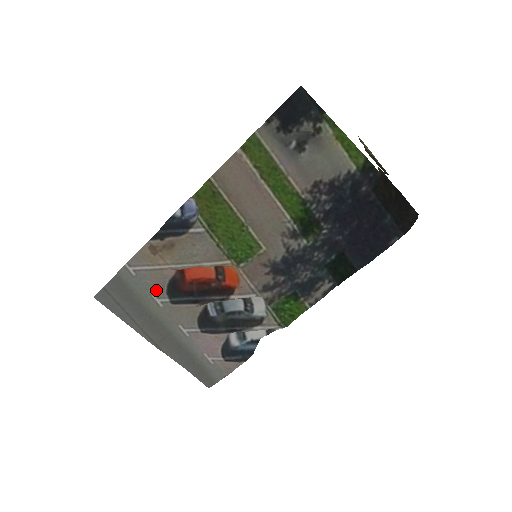
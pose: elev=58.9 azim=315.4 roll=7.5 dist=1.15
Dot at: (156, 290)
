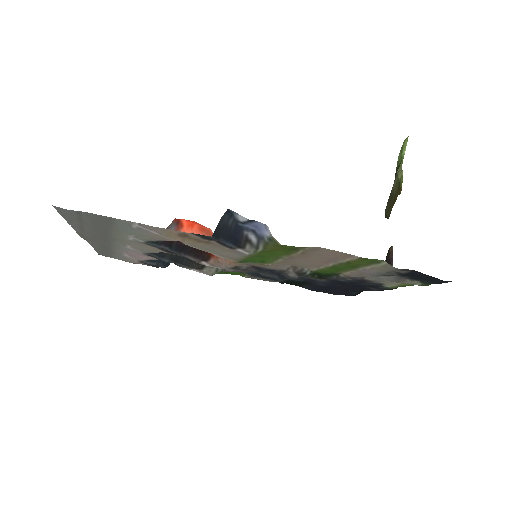
Dot at: (141, 236)
